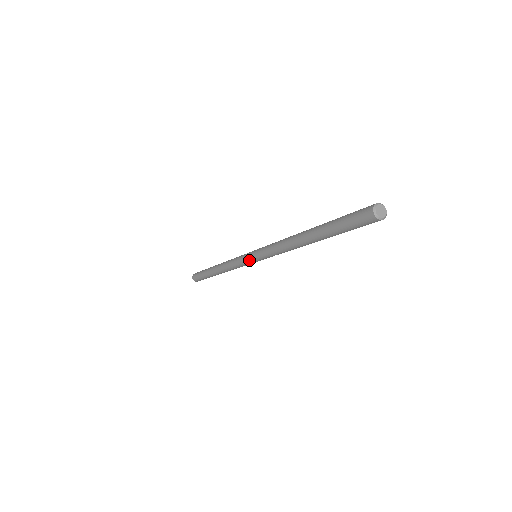
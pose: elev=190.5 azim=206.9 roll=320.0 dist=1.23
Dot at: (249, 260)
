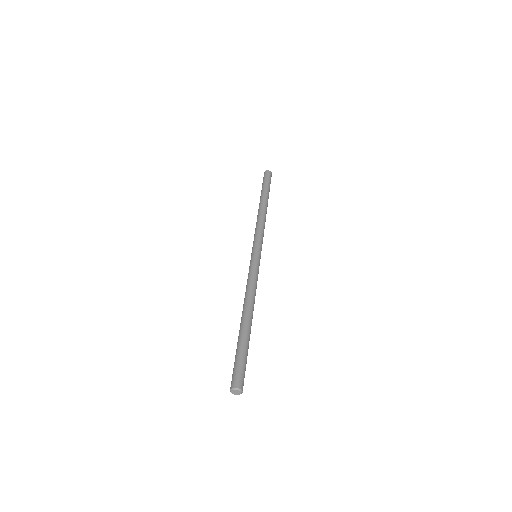
Dot at: occluded
